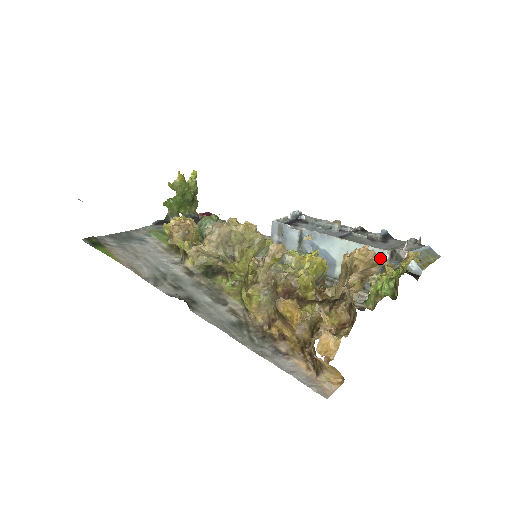
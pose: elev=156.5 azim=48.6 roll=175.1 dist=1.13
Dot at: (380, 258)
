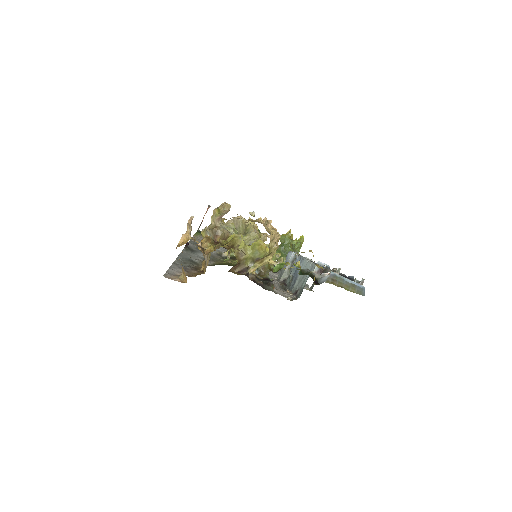
Dot at: (312, 271)
